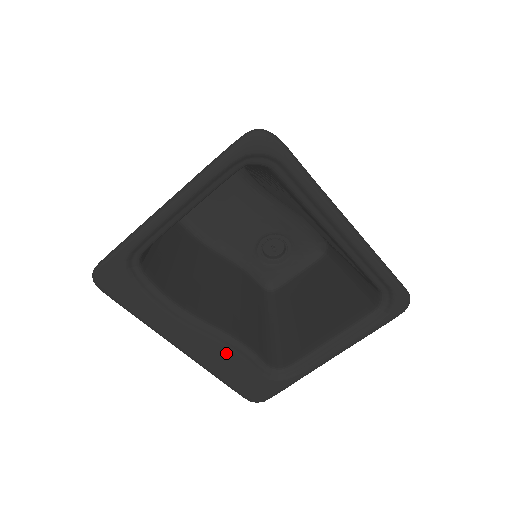
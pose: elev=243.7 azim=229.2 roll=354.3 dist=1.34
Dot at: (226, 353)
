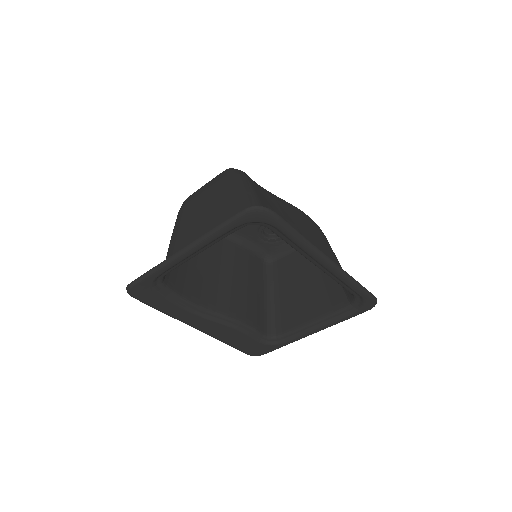
Dot at: (231, 331)
